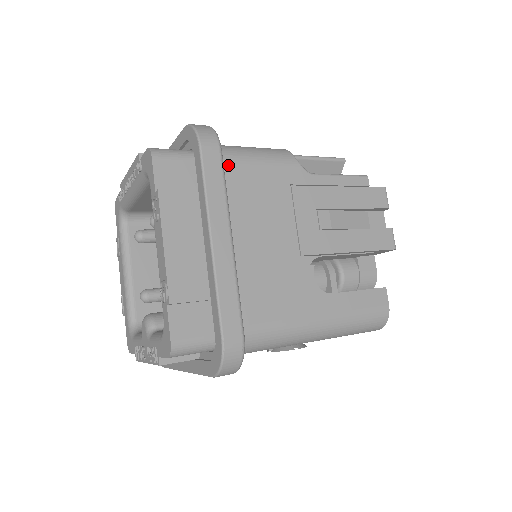
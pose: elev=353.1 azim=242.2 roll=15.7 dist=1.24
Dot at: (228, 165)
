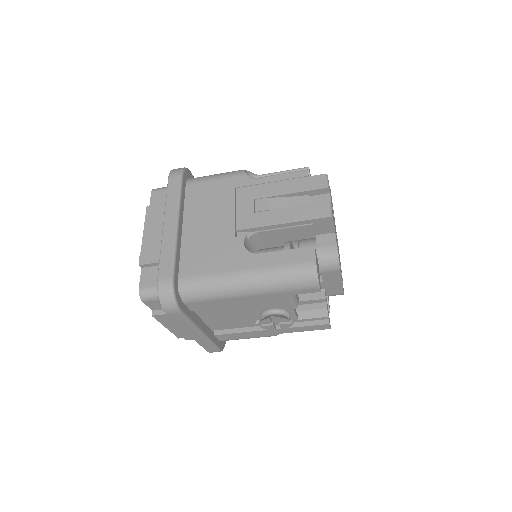
Dot at: (192, 185)
